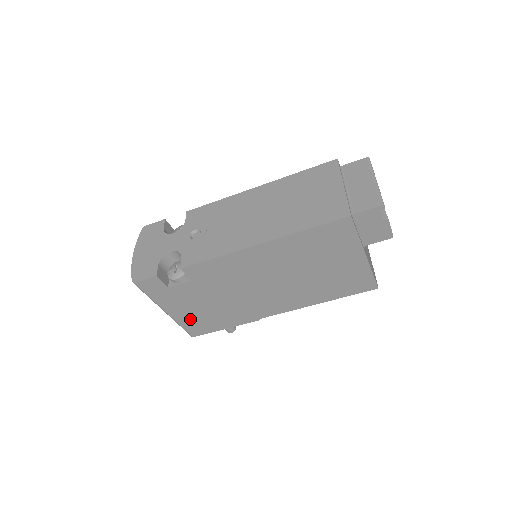
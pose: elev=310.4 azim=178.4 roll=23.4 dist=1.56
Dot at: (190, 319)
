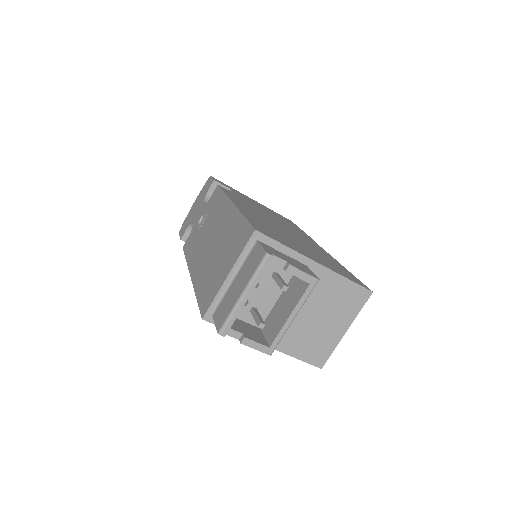
Dot at: occluded
